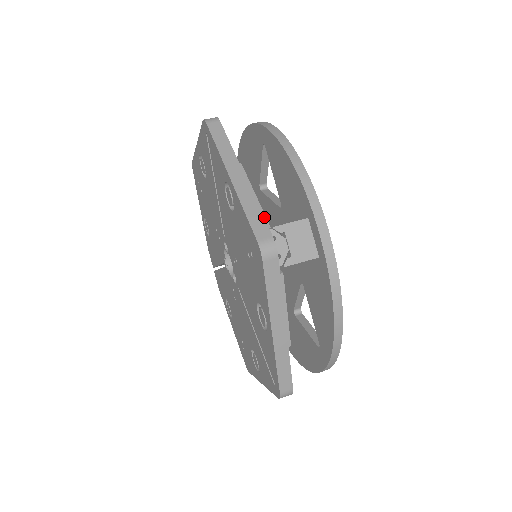
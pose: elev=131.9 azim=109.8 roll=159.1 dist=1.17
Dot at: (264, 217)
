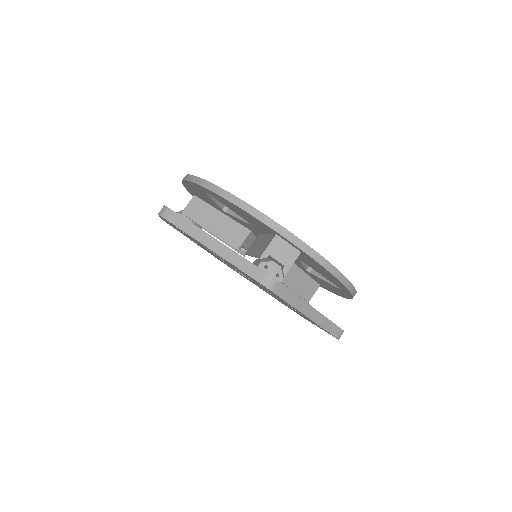
Dot at: (241, 226)
